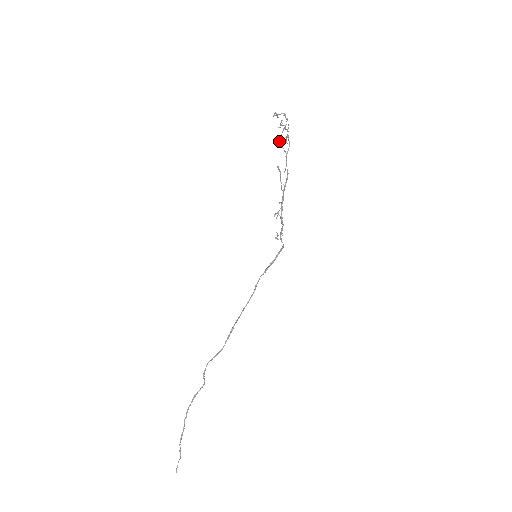
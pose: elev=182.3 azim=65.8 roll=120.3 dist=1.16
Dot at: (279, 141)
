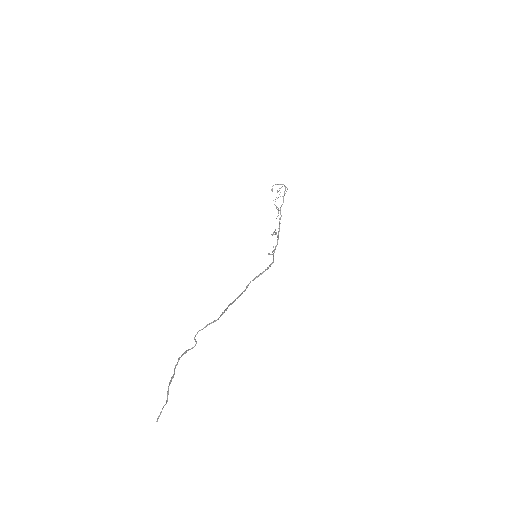
Dot at: occluded
